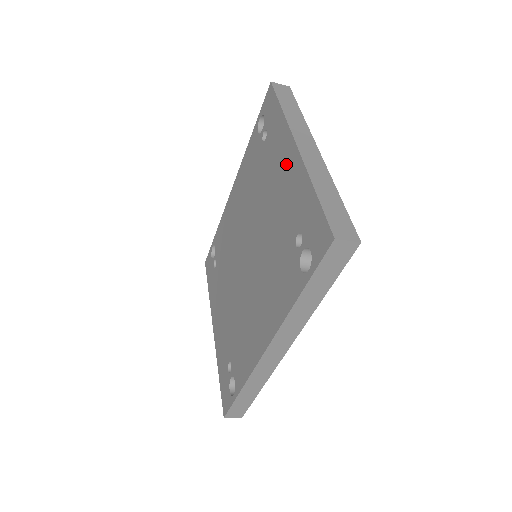
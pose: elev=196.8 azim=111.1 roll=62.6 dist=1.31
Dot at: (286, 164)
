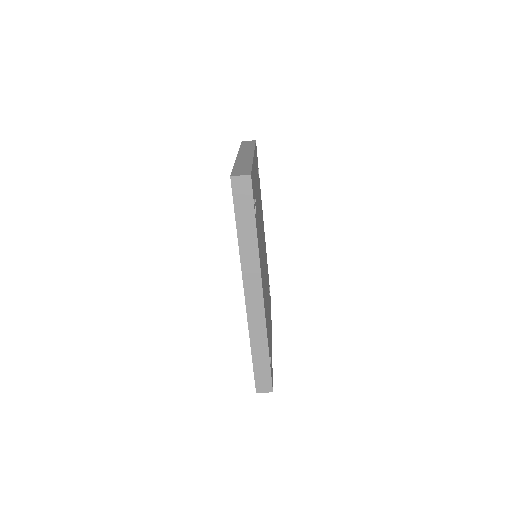
Dot at: occluded
